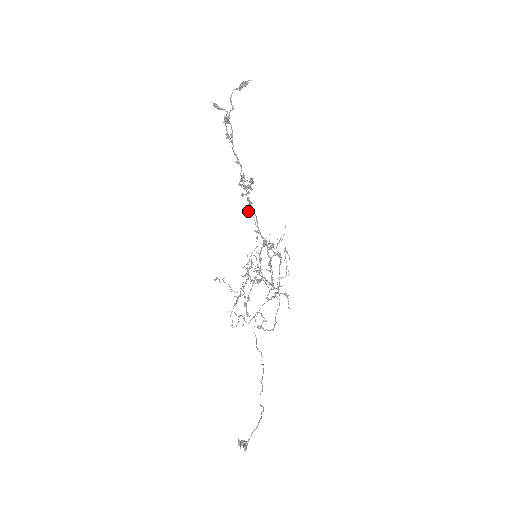
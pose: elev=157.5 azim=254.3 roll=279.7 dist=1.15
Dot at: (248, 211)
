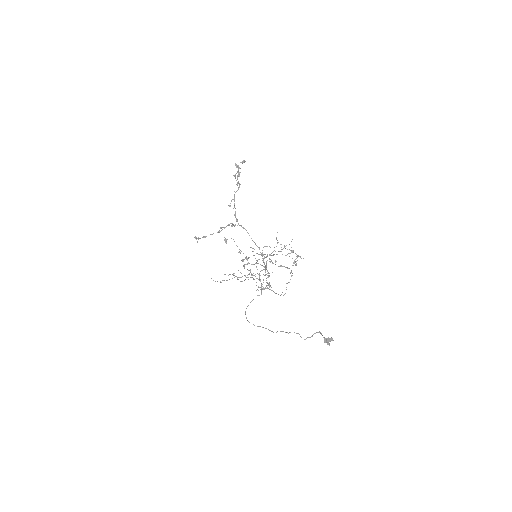
Dot at: occluded
